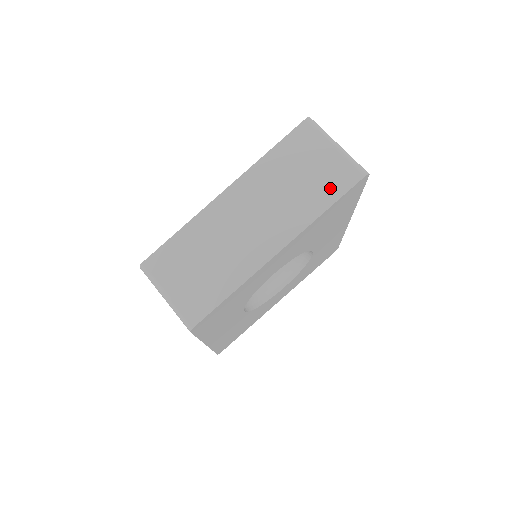
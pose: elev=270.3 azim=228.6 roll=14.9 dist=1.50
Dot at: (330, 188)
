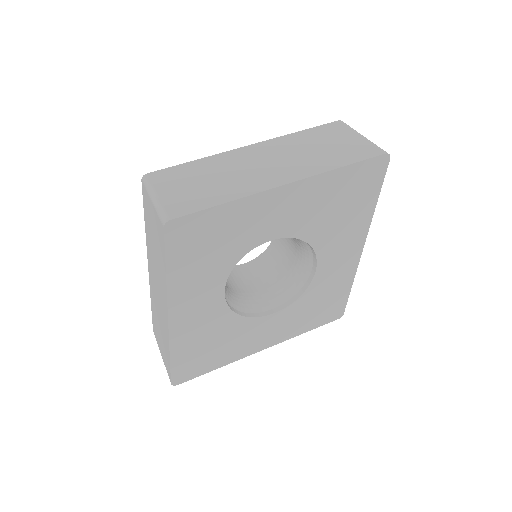
Dot at: (350, 155)
